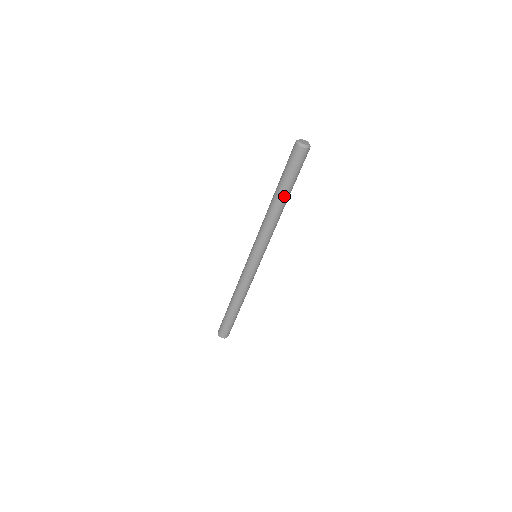
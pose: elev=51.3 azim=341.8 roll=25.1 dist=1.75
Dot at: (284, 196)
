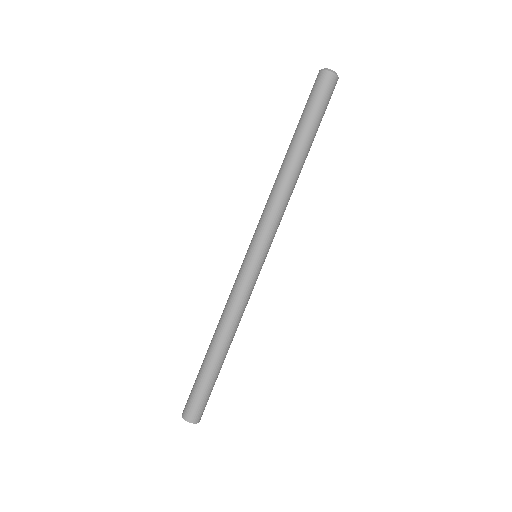
Dot at: (307, 148)
